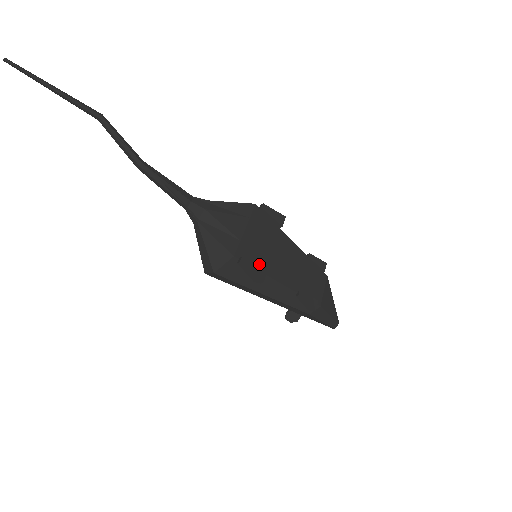
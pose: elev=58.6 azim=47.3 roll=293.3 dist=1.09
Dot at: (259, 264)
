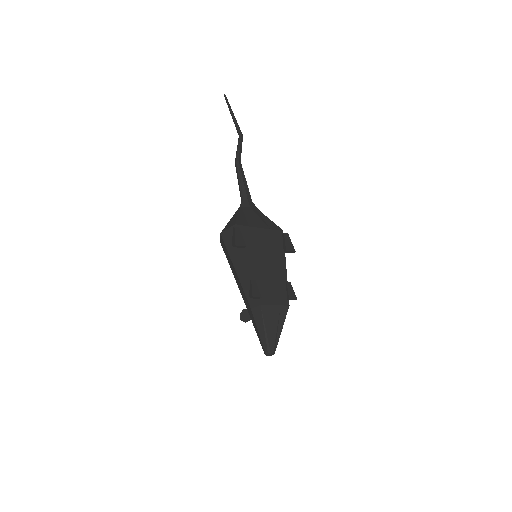
Dot at: (246, 244)
